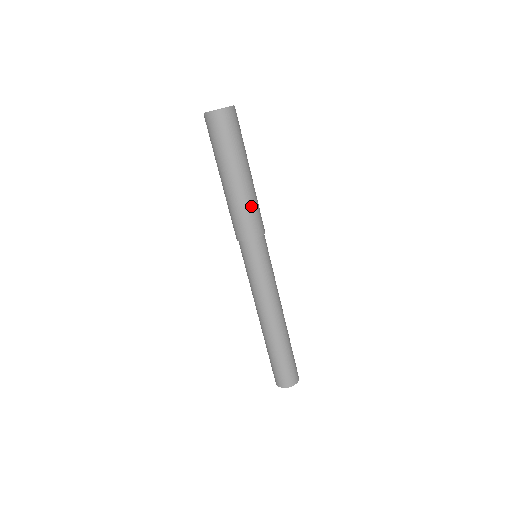
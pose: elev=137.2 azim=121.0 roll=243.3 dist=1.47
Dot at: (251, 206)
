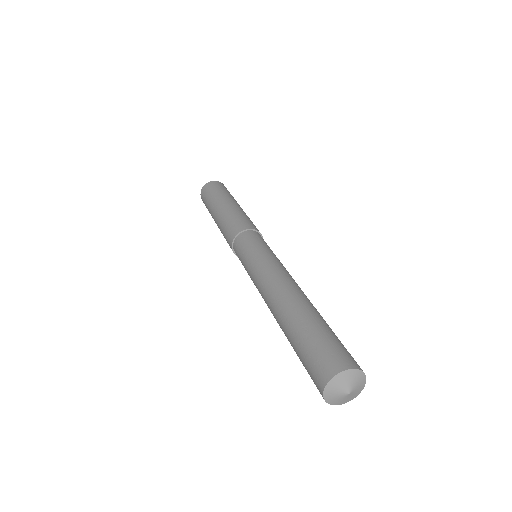
Dot at: (239, 214)
